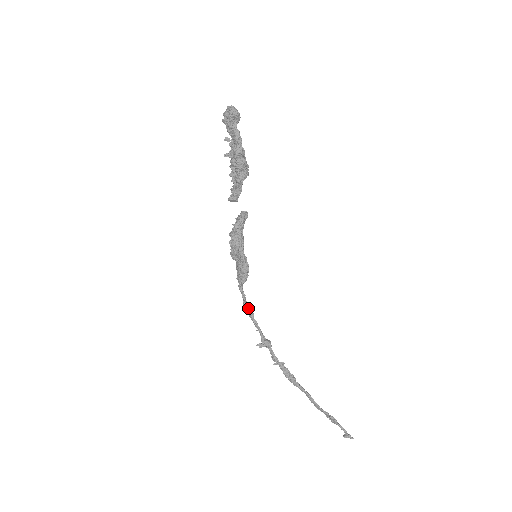
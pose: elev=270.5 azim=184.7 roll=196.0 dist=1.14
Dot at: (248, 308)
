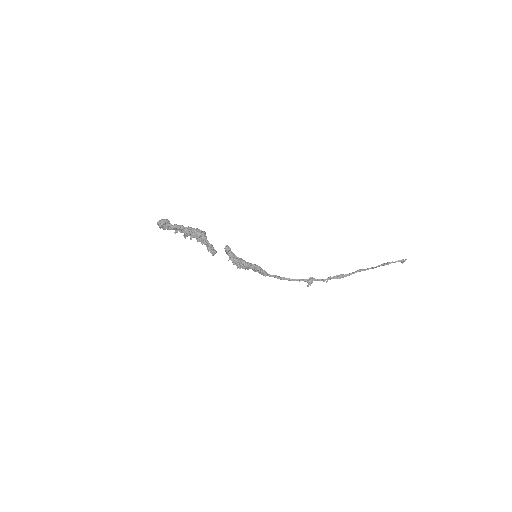
Dot at: (283, 279)
